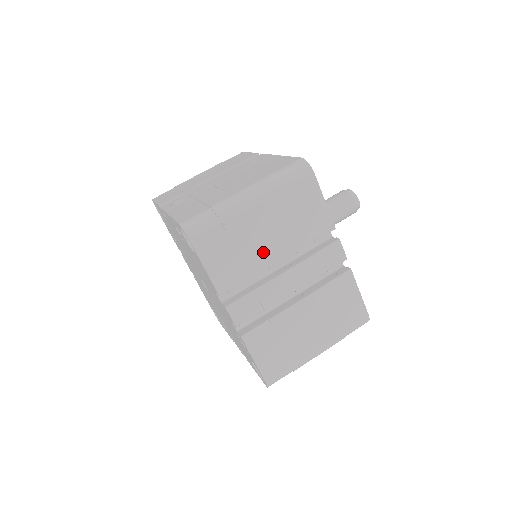
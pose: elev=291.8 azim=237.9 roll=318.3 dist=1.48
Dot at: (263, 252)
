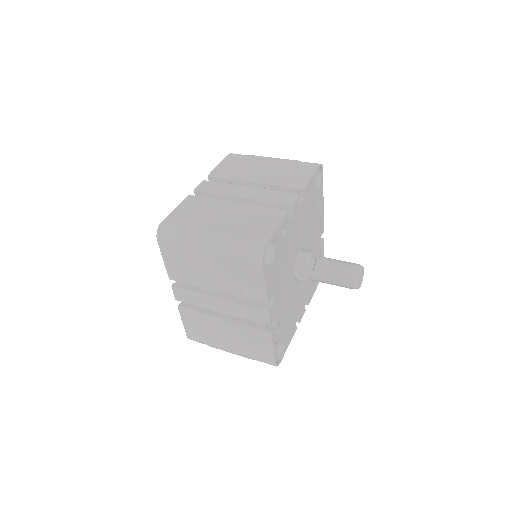
Dot at: (252, 174)
